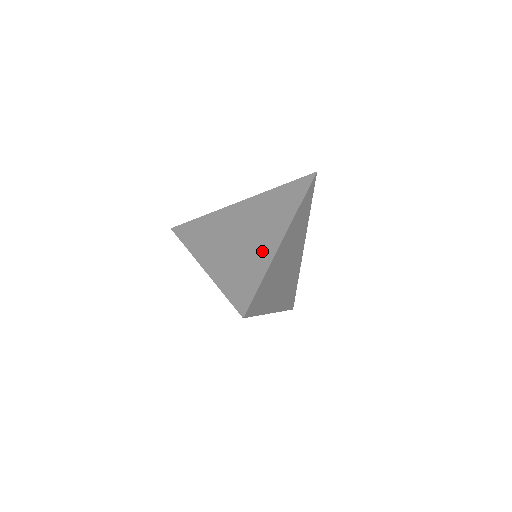
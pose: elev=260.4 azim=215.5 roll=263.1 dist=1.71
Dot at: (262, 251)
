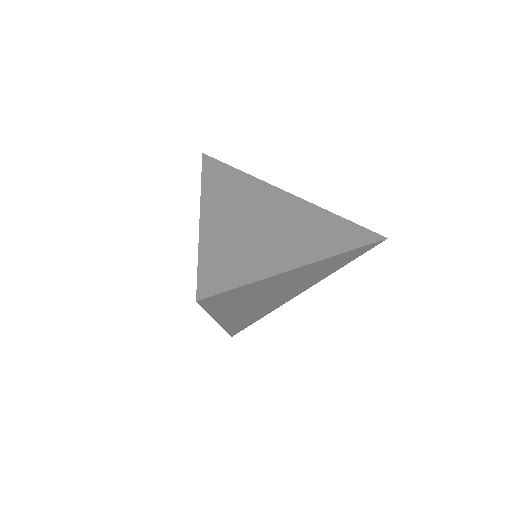
Dot at: (274, 256)
